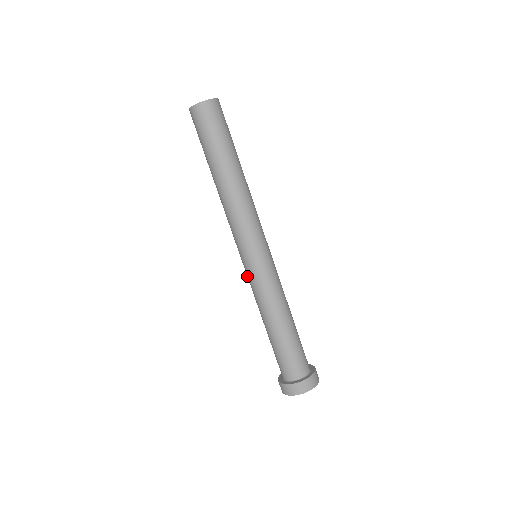
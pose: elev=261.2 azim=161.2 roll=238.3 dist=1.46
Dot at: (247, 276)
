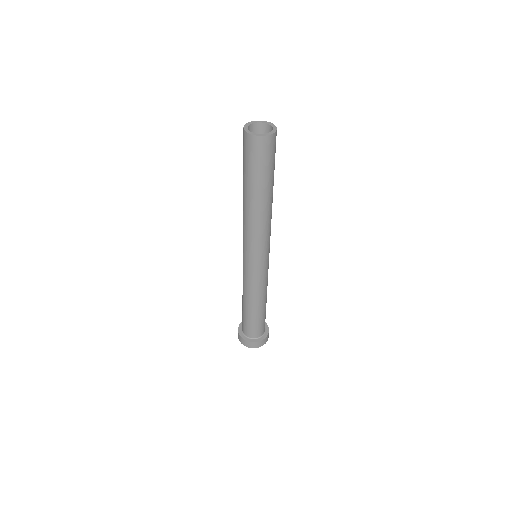
Dot at: (248, 274)
